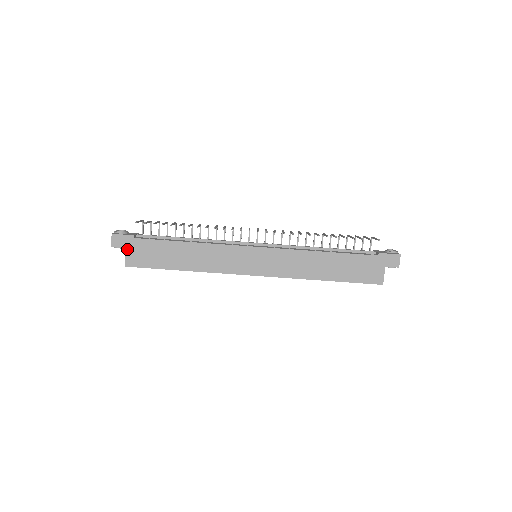
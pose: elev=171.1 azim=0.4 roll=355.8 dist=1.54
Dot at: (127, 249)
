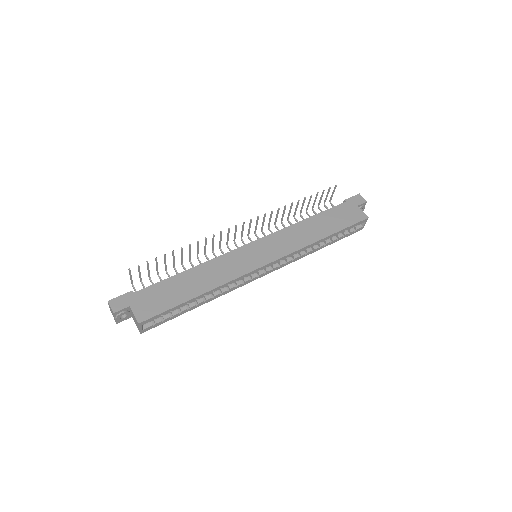
Dot at: (132, 306)
